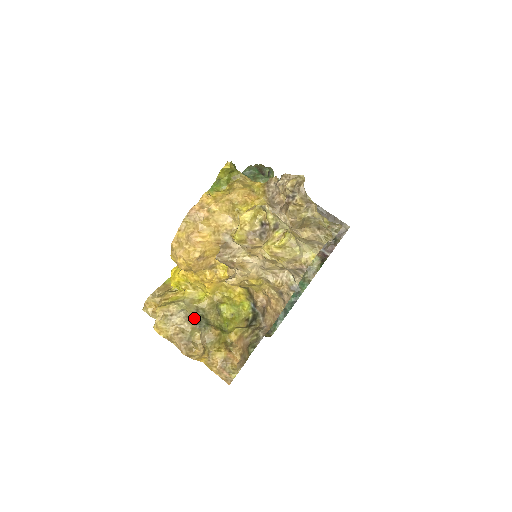
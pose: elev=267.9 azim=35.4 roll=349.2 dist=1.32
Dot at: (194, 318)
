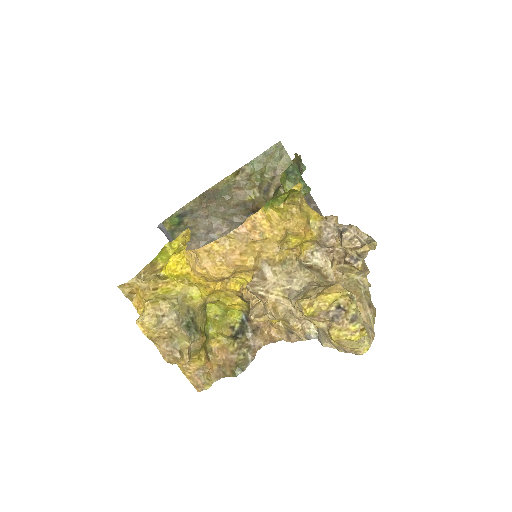
Dot at: (185, 322)
